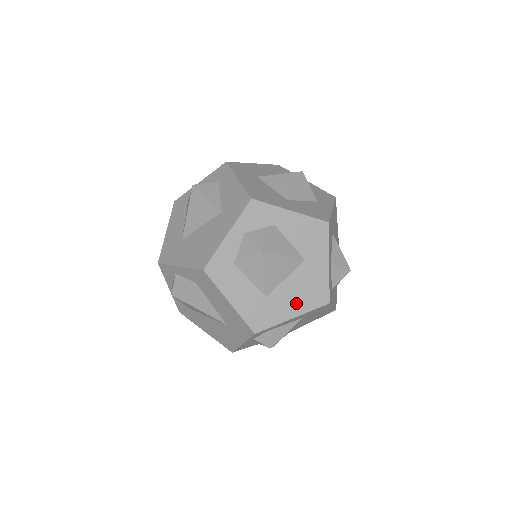
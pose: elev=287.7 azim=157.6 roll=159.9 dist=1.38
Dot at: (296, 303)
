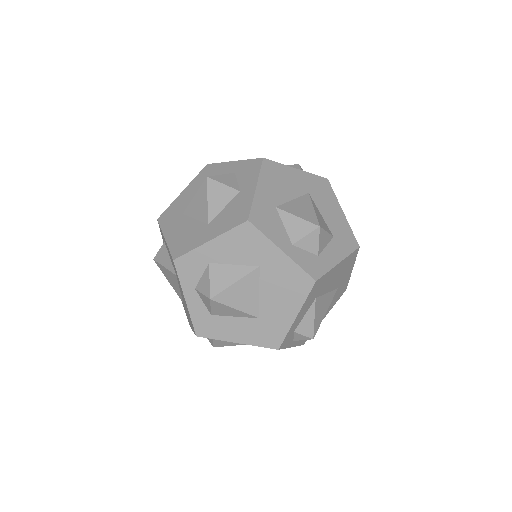
Dot at: (287, 304)
